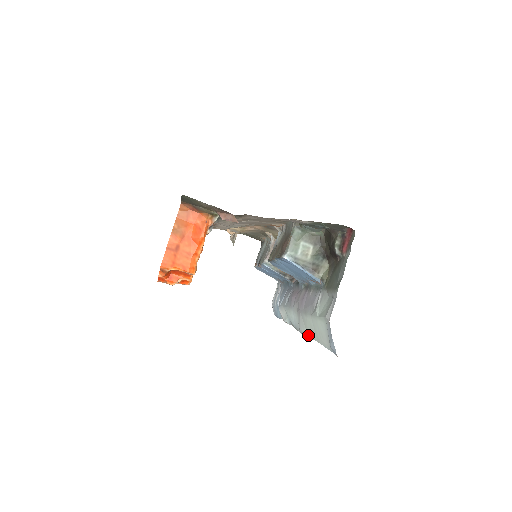
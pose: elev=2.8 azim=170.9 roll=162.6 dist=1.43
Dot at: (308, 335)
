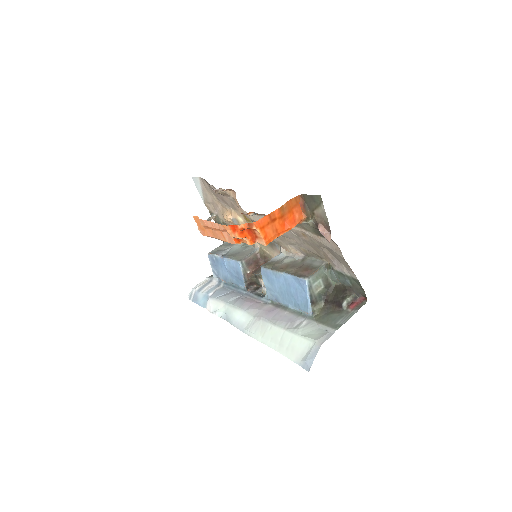
Dot at: (260, 339)
